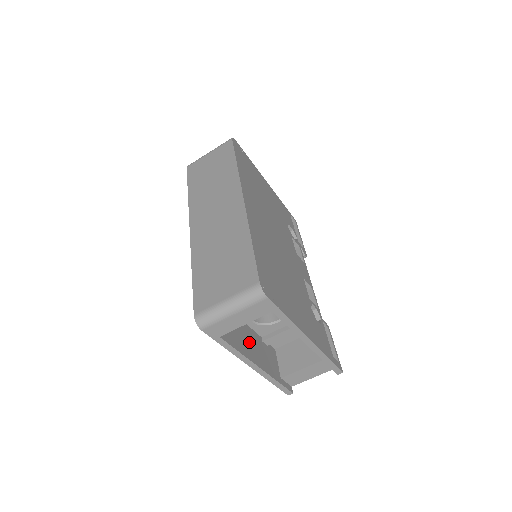
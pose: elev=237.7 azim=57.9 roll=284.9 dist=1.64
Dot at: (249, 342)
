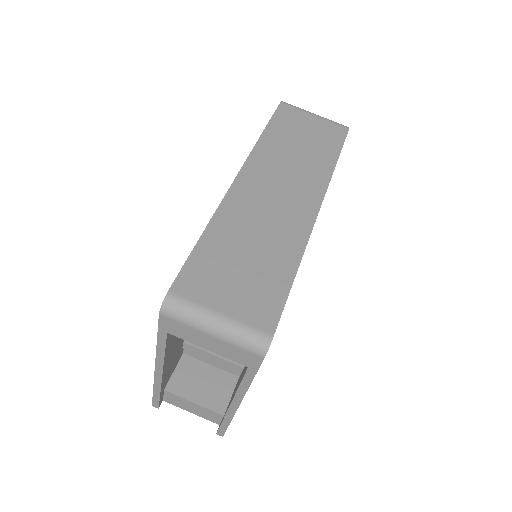
Dot at: (177, 342)
